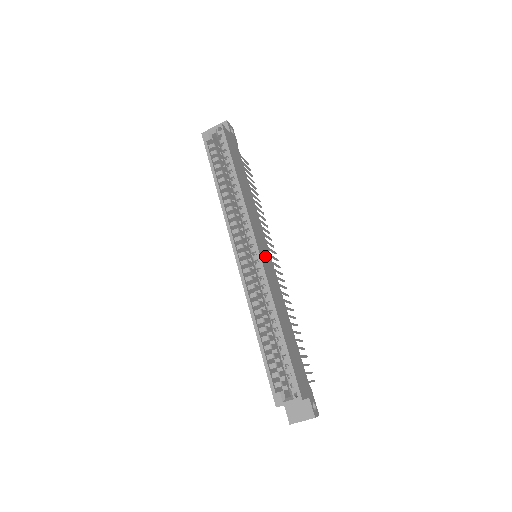
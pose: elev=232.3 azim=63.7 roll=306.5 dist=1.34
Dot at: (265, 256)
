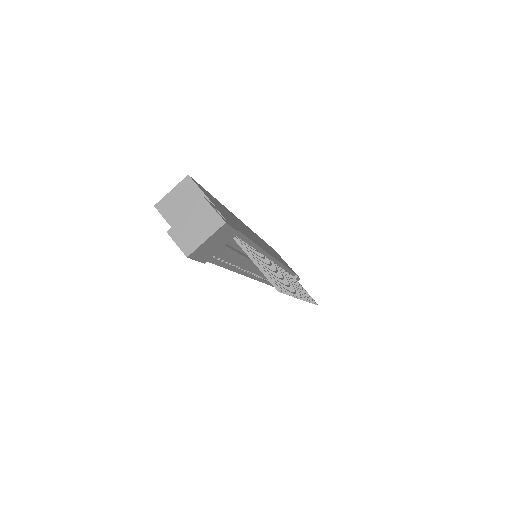
Dot at: (260, 241)
